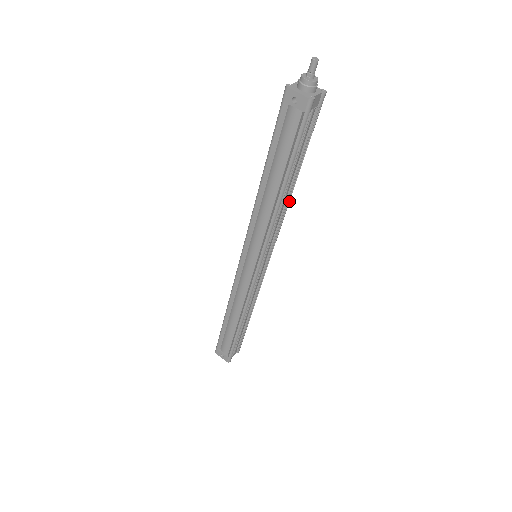
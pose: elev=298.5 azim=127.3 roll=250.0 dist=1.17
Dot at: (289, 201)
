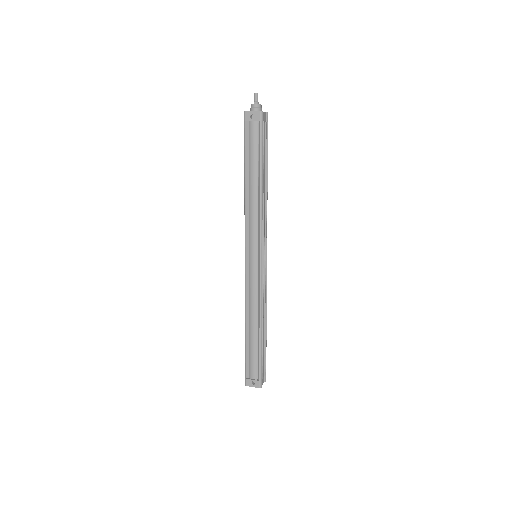
Dot at: (267, 198)
